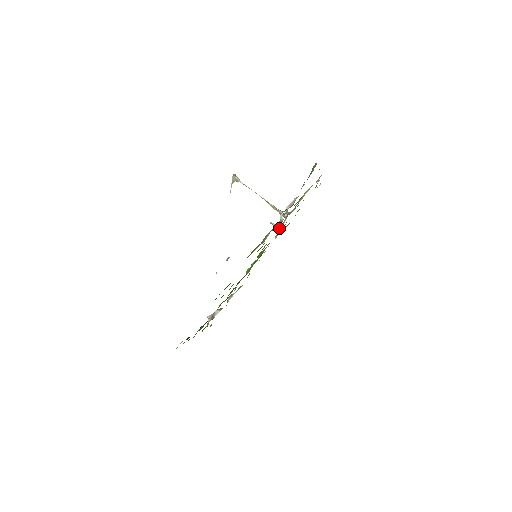
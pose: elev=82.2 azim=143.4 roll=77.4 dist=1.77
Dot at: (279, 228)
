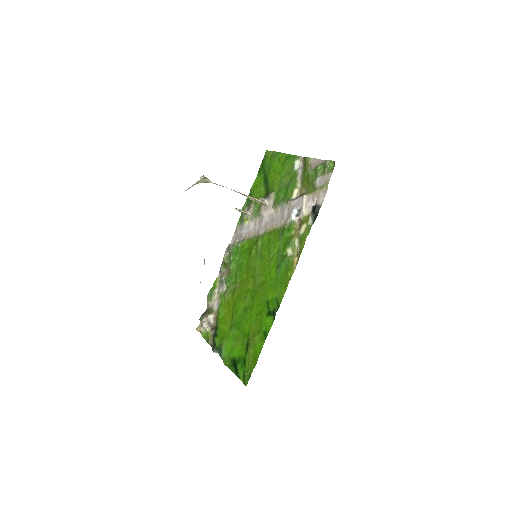
Dot at: (247, 212)
